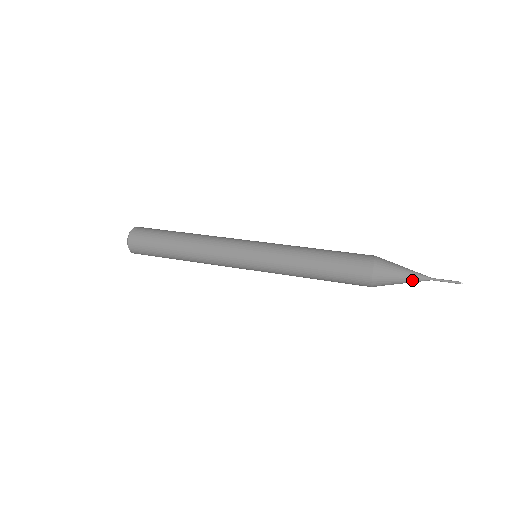
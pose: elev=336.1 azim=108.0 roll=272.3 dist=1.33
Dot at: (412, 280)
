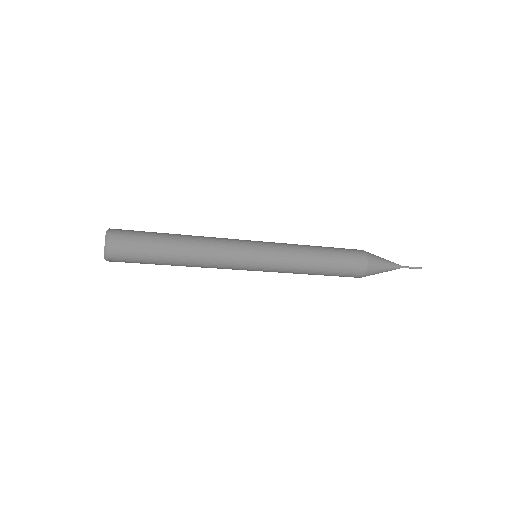
Dot at: (391, 262)
